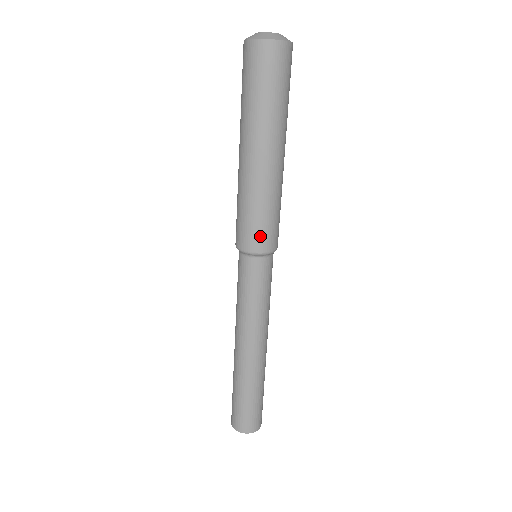
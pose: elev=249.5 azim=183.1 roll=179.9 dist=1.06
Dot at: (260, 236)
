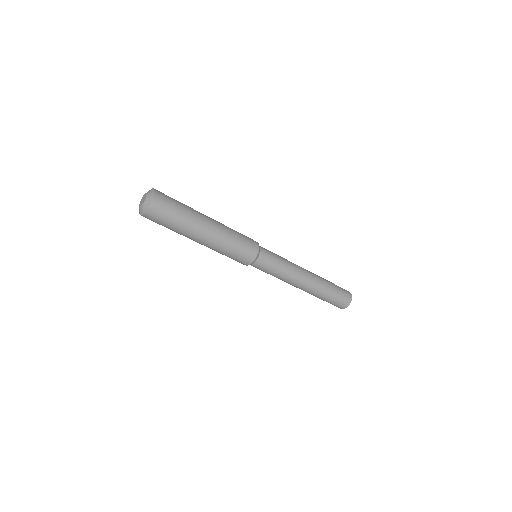
Dot at: (240, 261)
